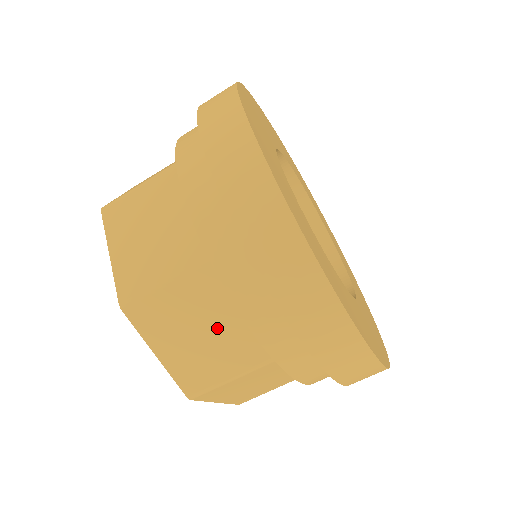
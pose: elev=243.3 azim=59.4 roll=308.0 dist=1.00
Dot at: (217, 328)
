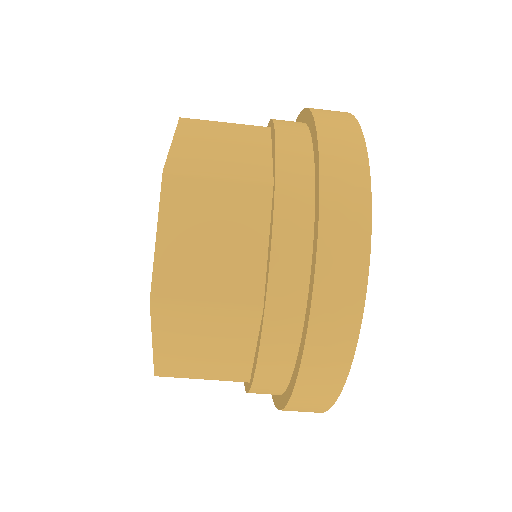
Dot at: (222, 349)
